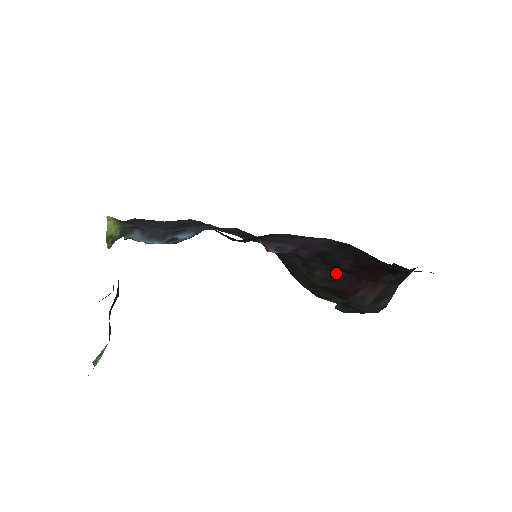
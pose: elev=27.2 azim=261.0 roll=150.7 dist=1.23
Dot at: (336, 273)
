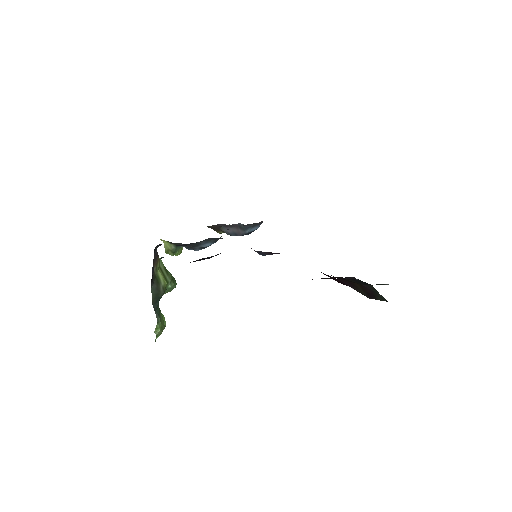
Dot at: occluded
